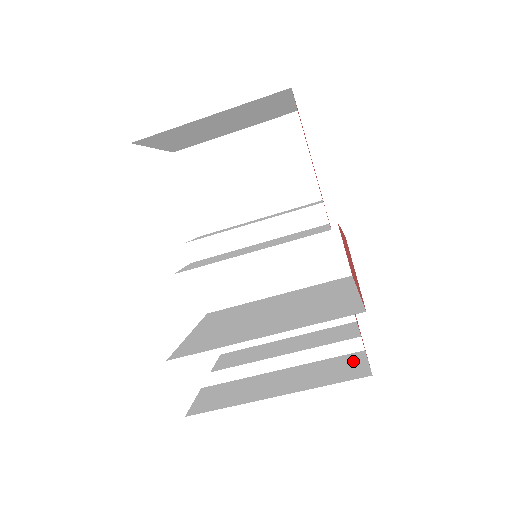
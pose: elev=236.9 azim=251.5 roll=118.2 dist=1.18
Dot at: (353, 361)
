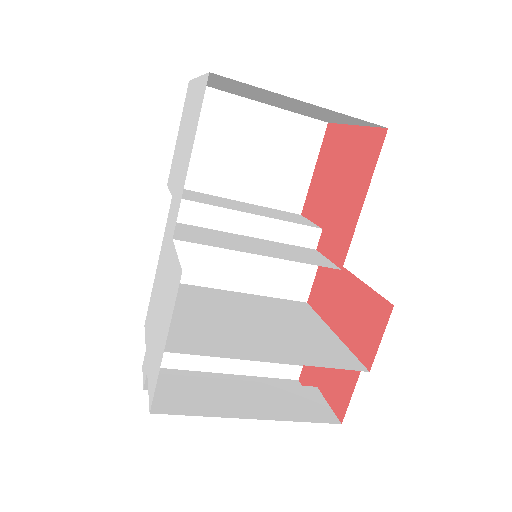
Dot at: (313, 397)
